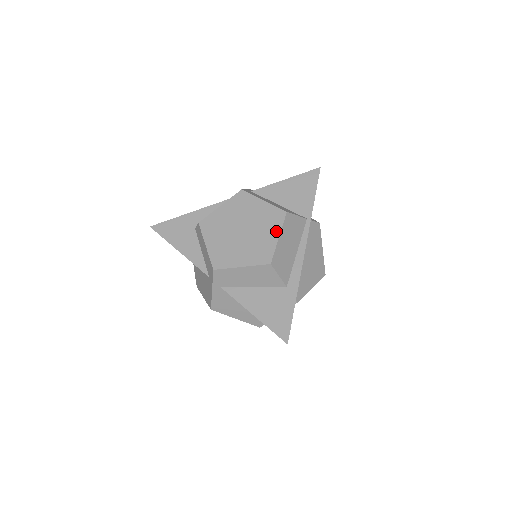
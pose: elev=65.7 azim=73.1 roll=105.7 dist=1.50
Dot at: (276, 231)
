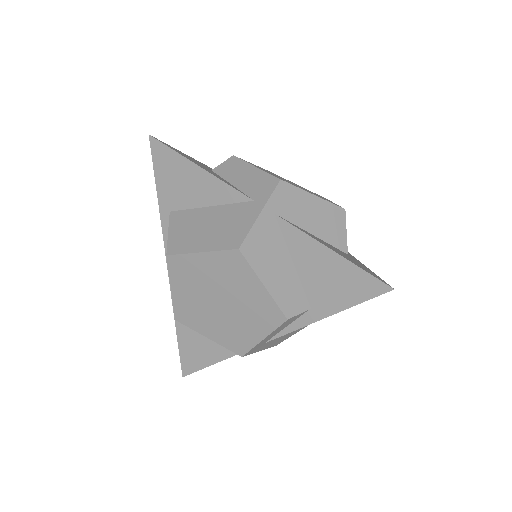
Dot at: occluded
